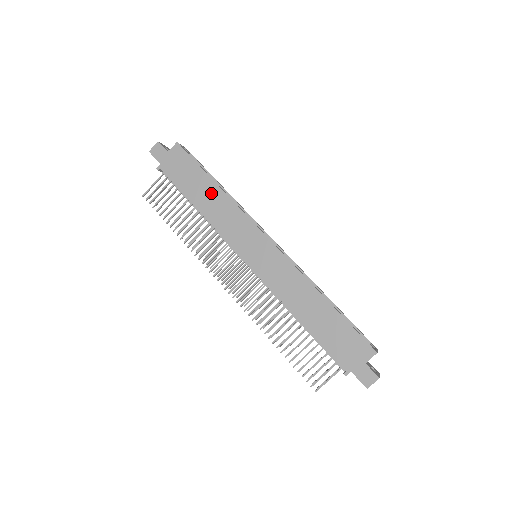
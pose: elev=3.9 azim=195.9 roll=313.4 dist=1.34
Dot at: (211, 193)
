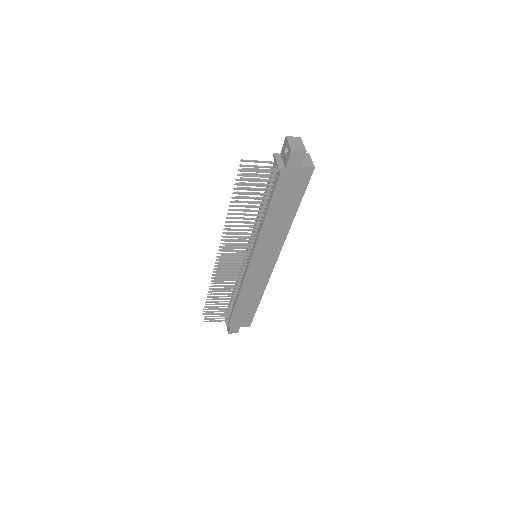
Dot at: (285, 218)
